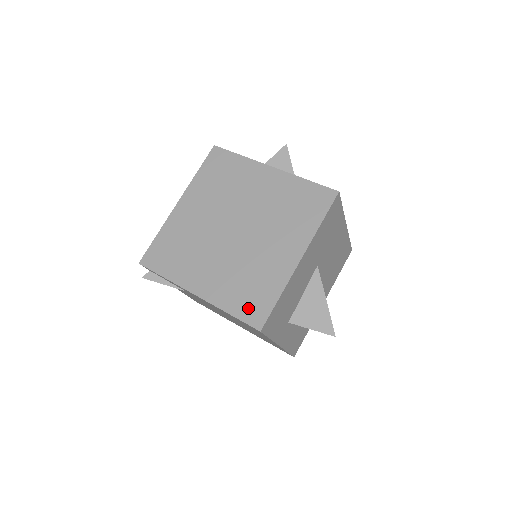
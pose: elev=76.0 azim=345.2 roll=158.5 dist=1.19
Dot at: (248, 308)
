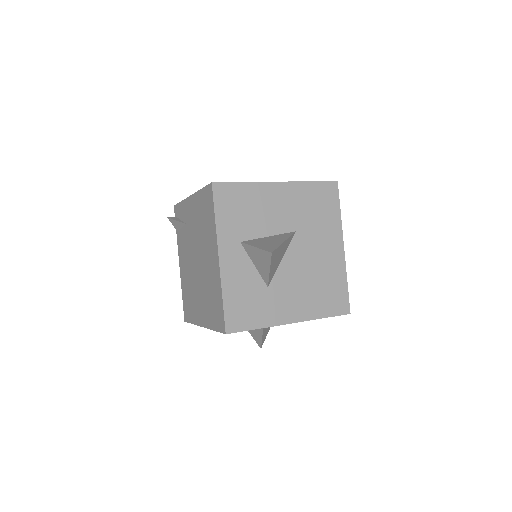
Dot at: occluded
